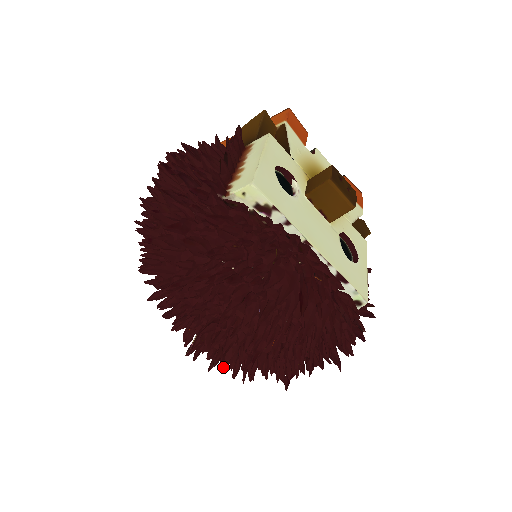
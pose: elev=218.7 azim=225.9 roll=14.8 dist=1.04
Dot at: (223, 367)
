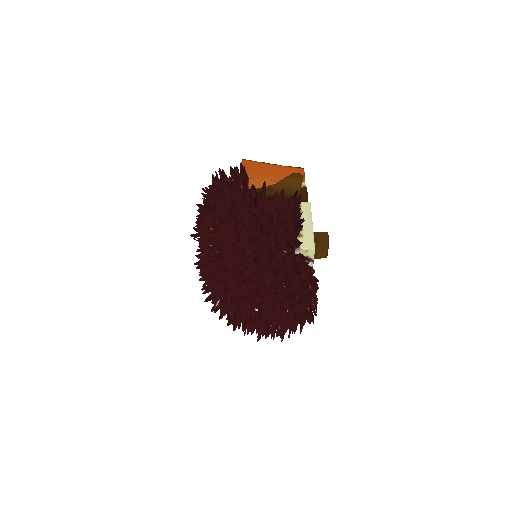
Dot at: (243, 328)
